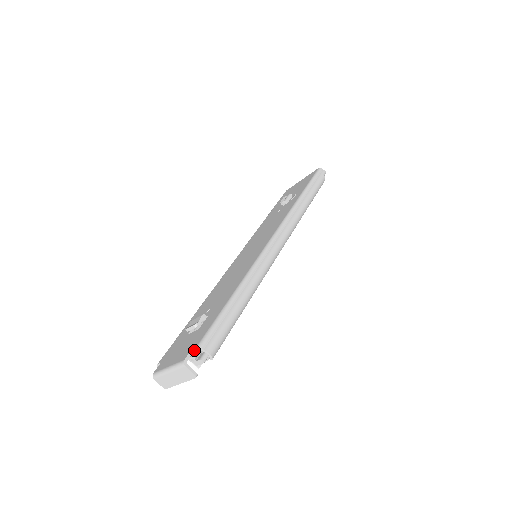
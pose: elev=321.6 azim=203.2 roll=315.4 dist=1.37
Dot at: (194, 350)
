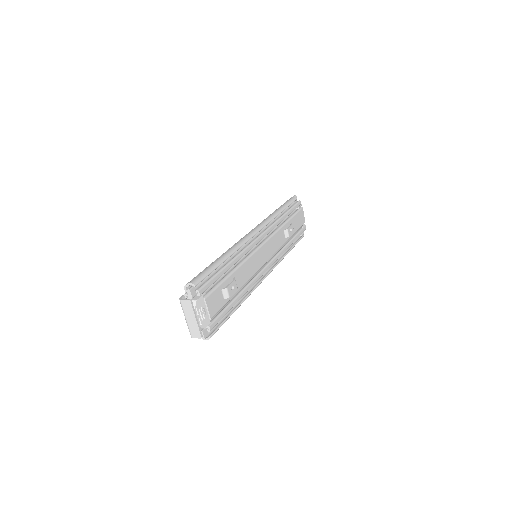
Dot at: (186, 292)
